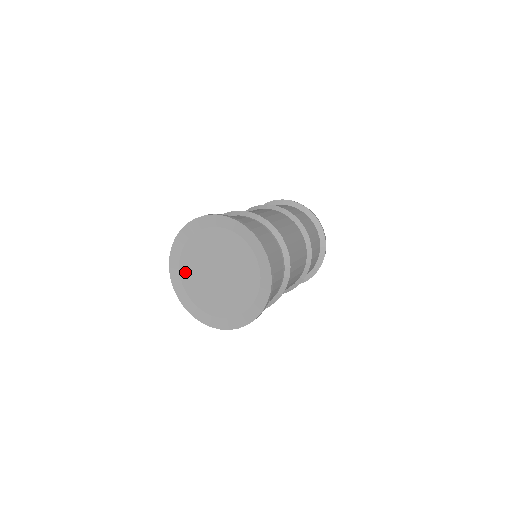
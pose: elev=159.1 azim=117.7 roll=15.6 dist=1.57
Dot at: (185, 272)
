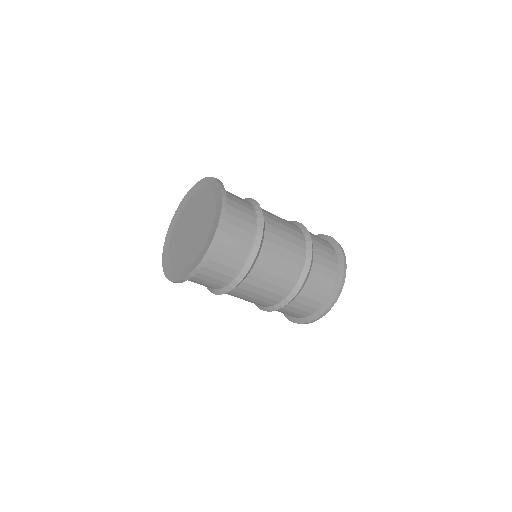
Dot at: (172, 244)
